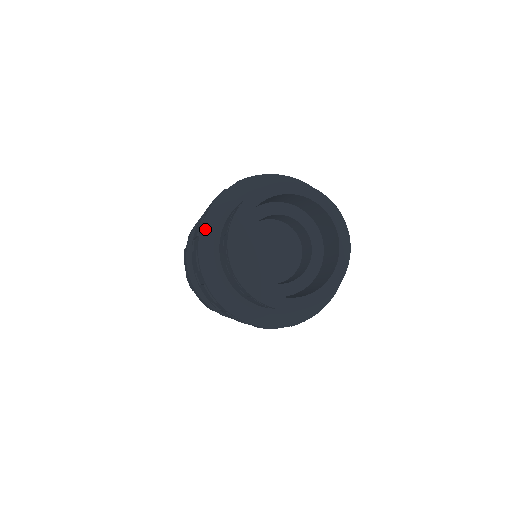
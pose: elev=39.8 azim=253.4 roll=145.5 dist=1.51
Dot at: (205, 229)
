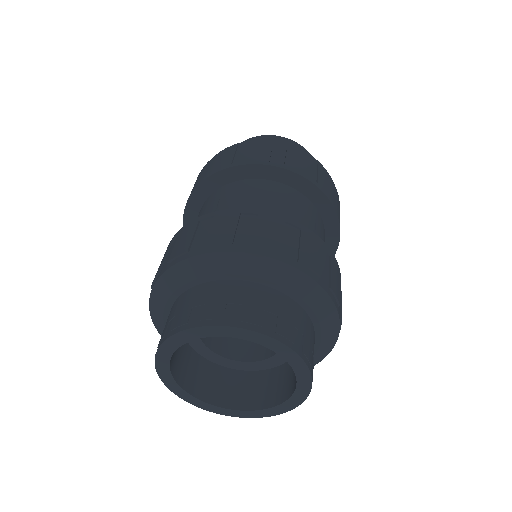
Dot at: occluded
